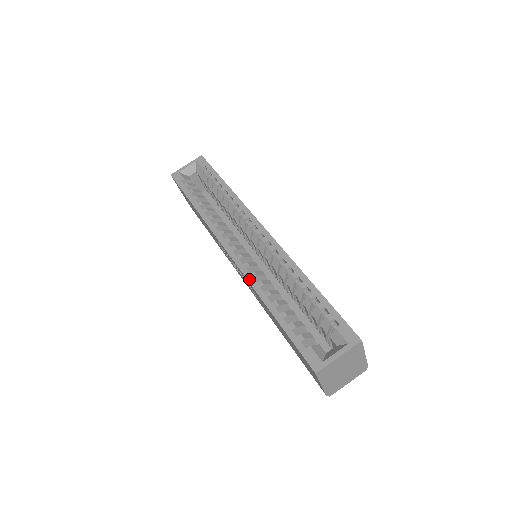
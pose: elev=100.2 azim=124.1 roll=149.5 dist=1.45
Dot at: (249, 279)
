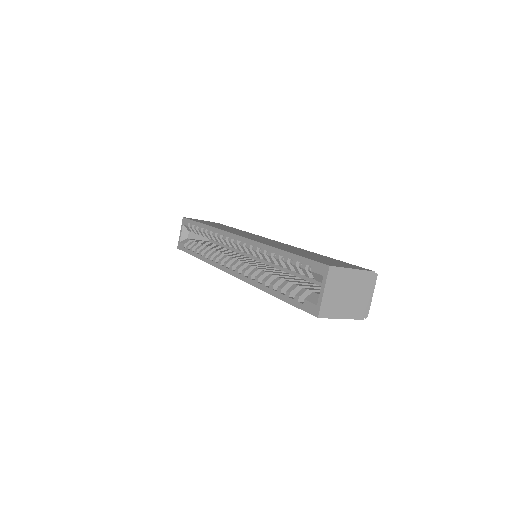
Dot at: (249, 282)
